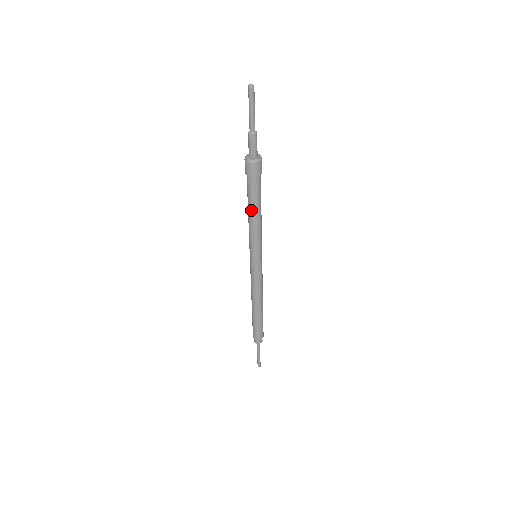
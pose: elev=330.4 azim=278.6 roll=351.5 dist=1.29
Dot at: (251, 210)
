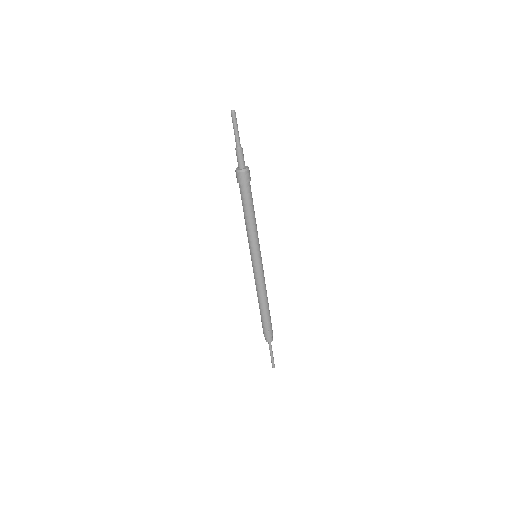
Dot at: (248, 213)
